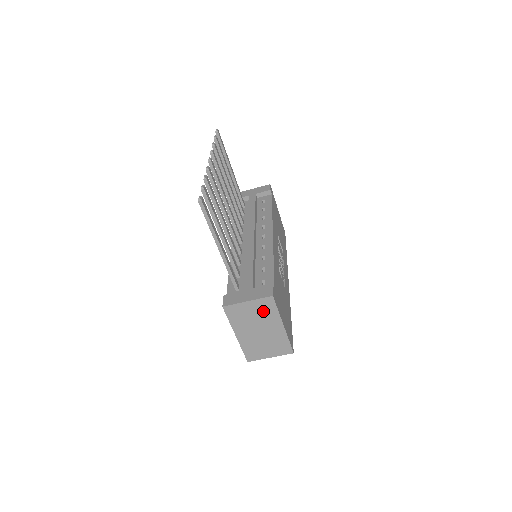
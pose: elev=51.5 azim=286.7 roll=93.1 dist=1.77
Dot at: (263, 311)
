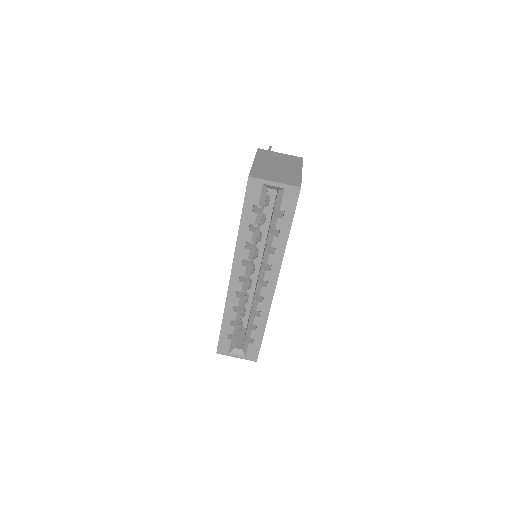
Dot at: (289, 160)
